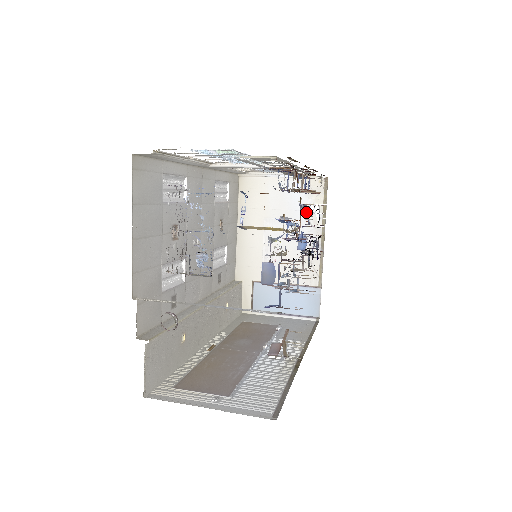
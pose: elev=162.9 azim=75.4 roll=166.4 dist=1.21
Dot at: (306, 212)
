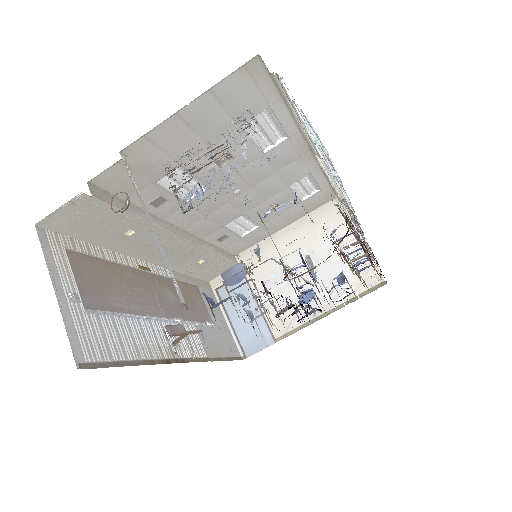
Dot at: (339, 283)
